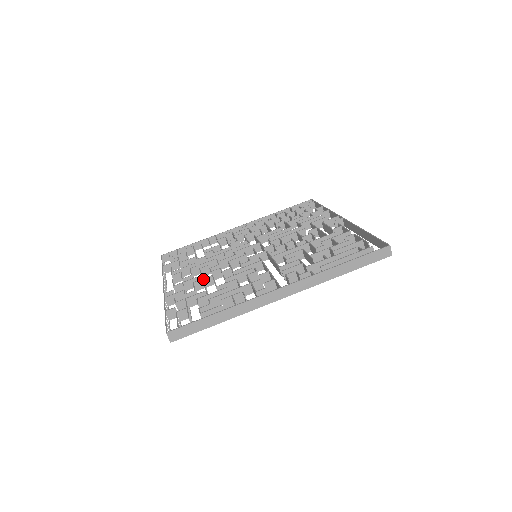
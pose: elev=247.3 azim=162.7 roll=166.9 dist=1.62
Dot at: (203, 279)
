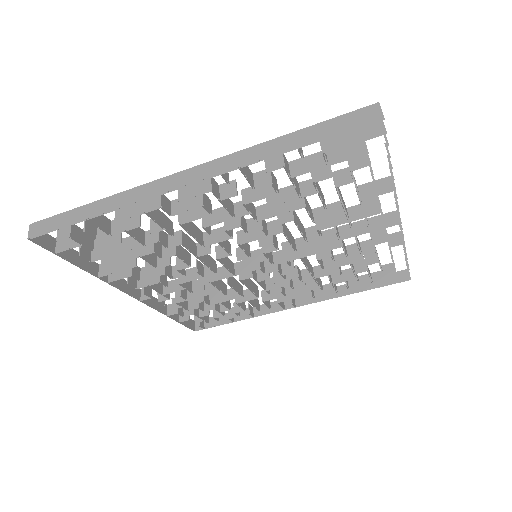
Dot at: occluded
